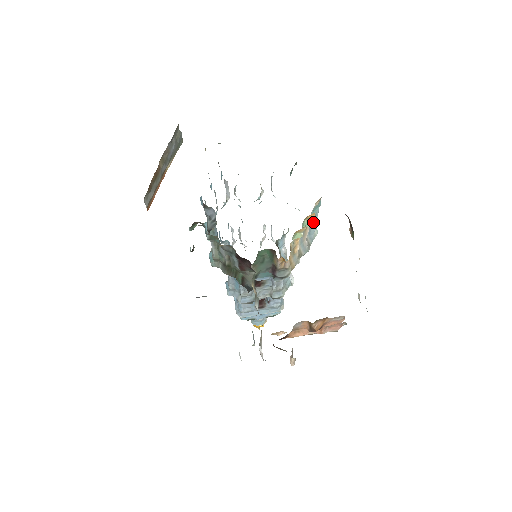
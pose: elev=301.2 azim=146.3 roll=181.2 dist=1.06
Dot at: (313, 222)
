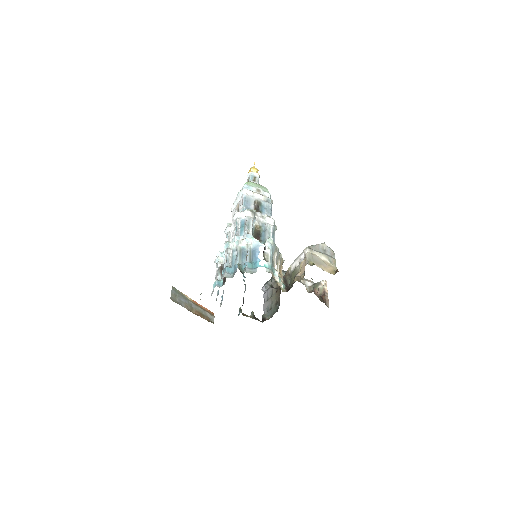
Dot at: (272, 259)
